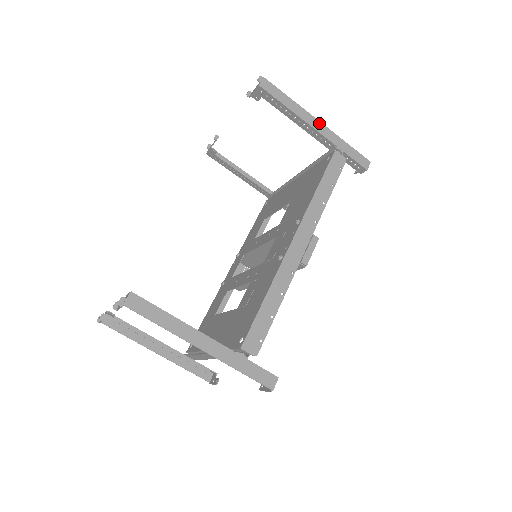
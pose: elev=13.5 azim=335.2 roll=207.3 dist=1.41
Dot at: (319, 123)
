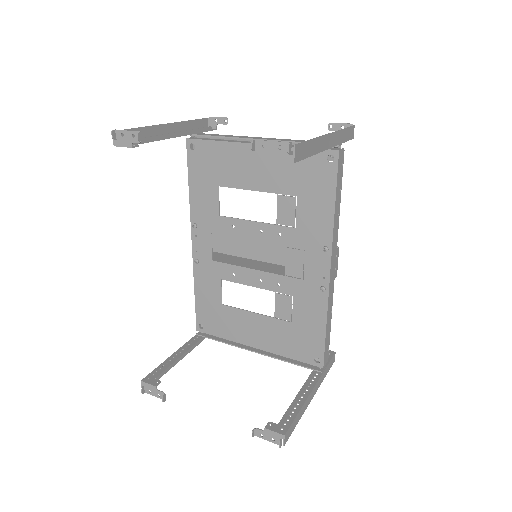
Dot at: (330, 136)
